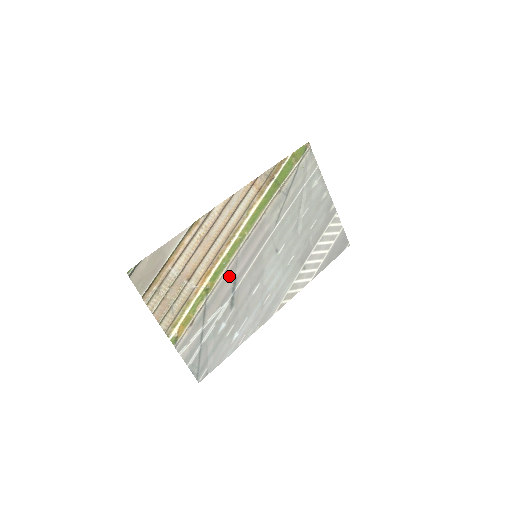
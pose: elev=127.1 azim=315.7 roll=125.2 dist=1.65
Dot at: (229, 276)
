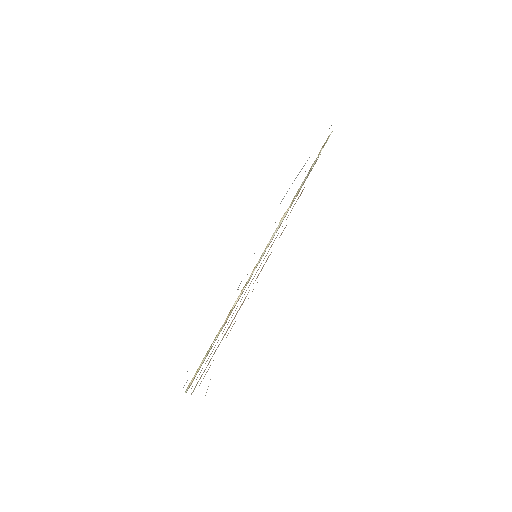
Dot at: occluded
